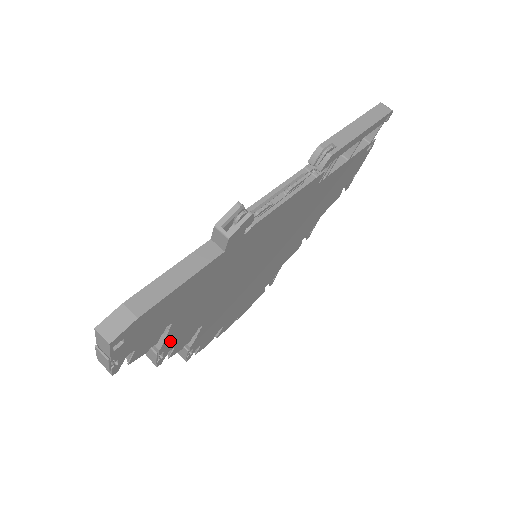
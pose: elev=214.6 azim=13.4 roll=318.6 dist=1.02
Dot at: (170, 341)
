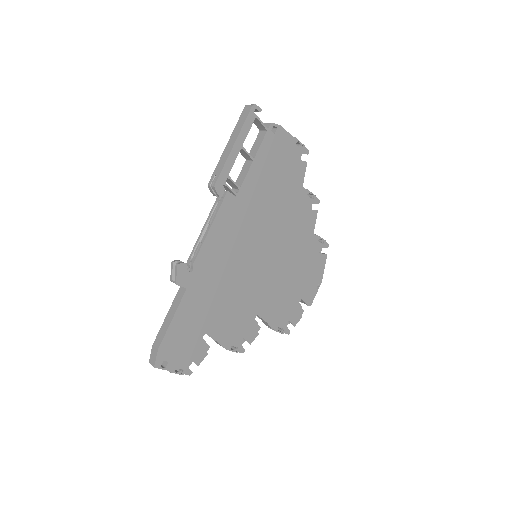
Dot at: (227, 339)
